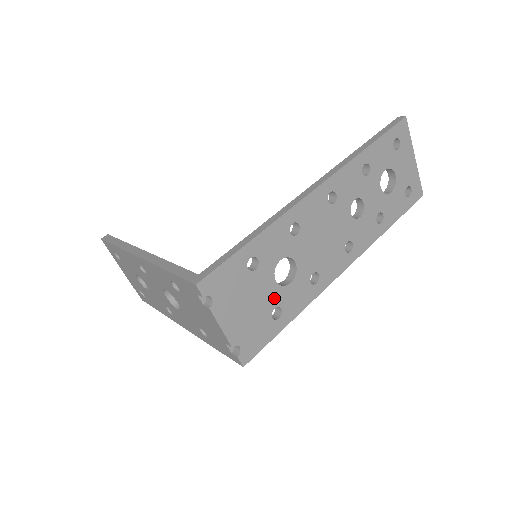
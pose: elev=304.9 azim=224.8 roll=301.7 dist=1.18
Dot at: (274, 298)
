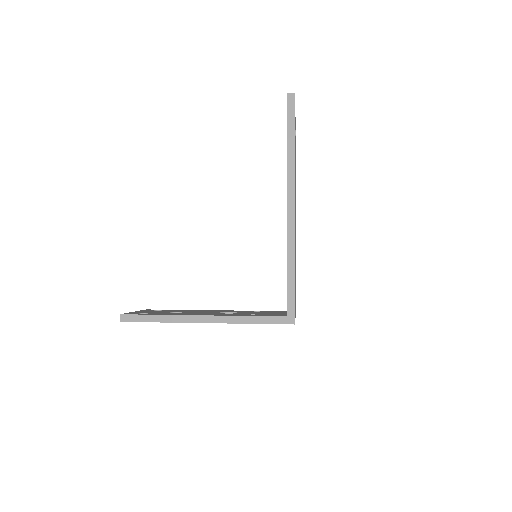
Dot at: occluded
